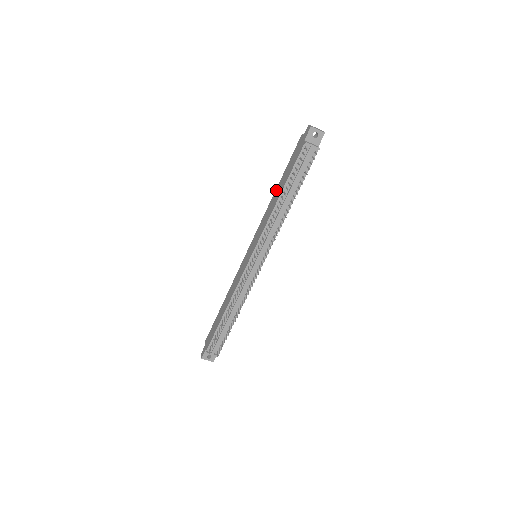
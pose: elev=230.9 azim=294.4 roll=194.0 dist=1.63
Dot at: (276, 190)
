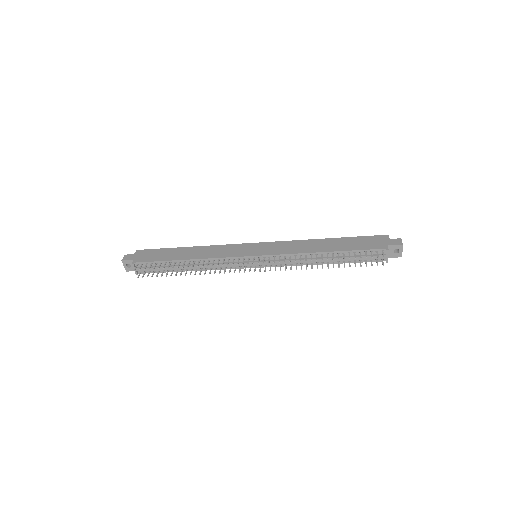
Dot at: (326, 240)
